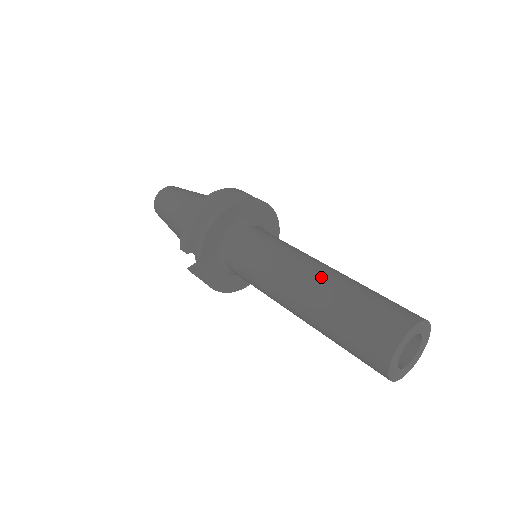
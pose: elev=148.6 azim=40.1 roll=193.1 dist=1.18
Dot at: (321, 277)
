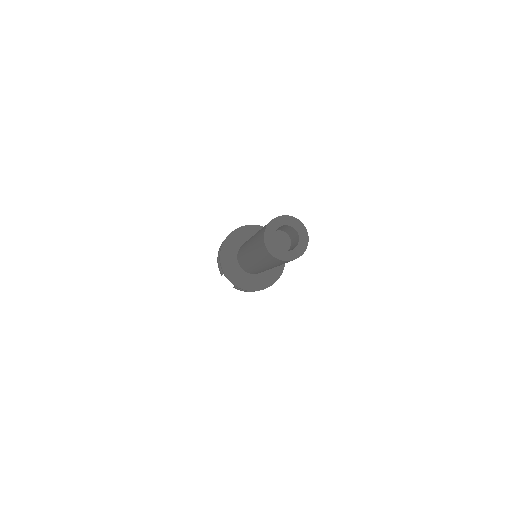
Dot at: occluded
